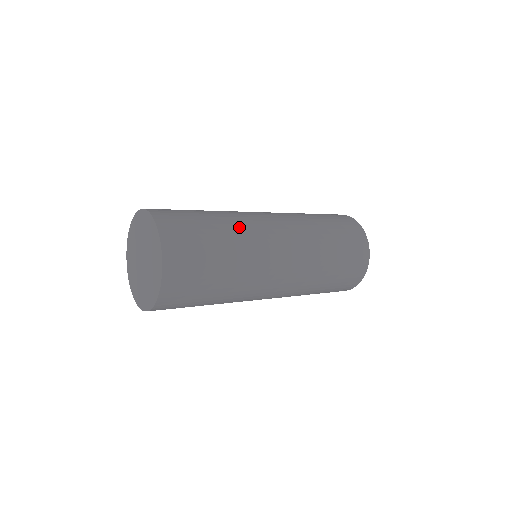
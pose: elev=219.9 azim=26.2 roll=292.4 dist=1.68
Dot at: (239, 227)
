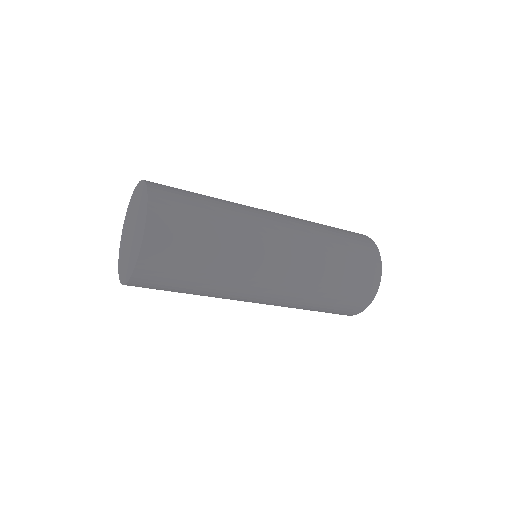
Dot at: (233, 204)
